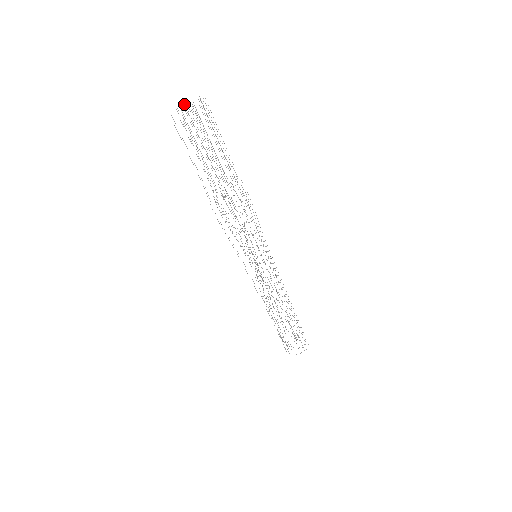
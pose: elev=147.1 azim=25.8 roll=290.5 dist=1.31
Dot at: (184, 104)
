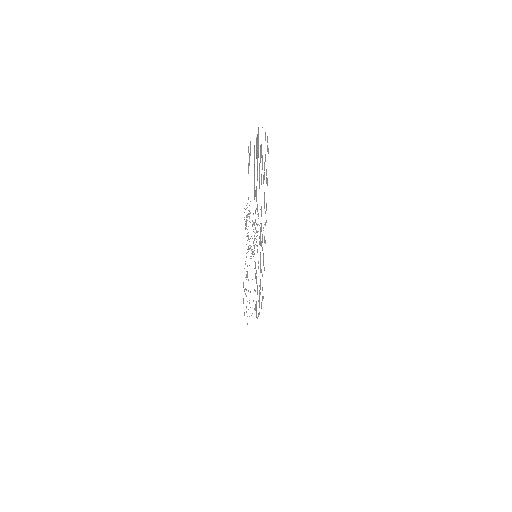
Dot at: occluded
